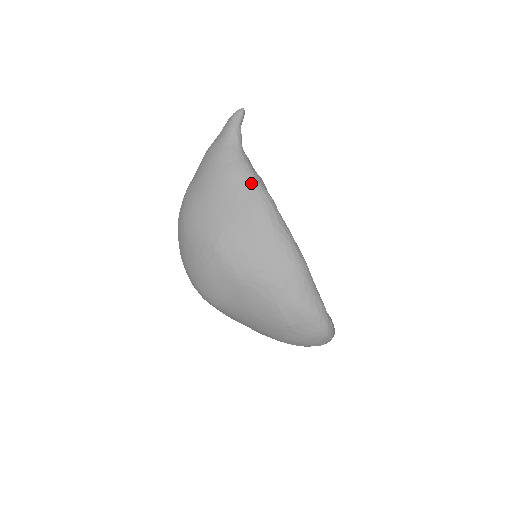
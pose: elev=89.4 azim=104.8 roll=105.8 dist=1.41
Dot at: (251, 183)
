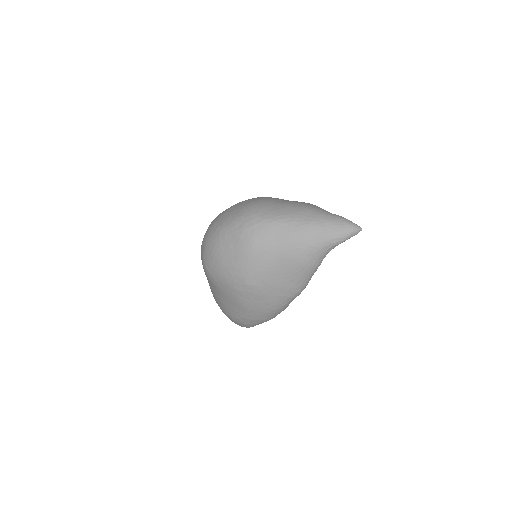
Dot at: (307, 279)
